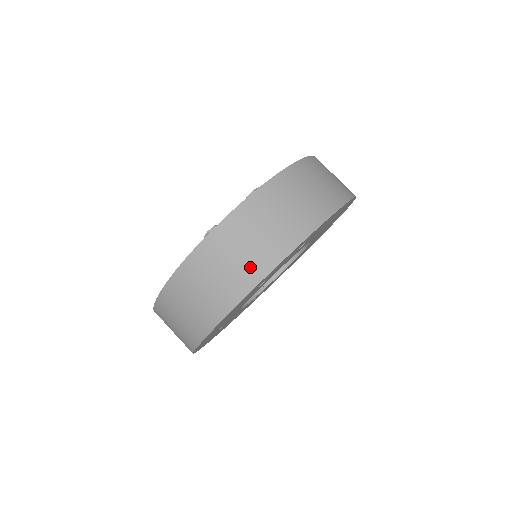
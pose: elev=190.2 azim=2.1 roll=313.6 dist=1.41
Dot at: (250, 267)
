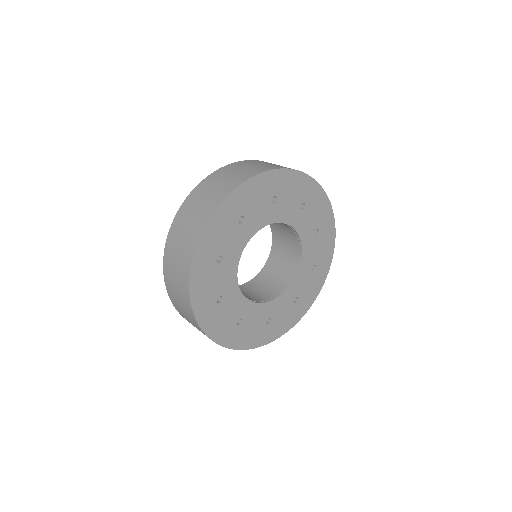
Dot at: (188, 244)
